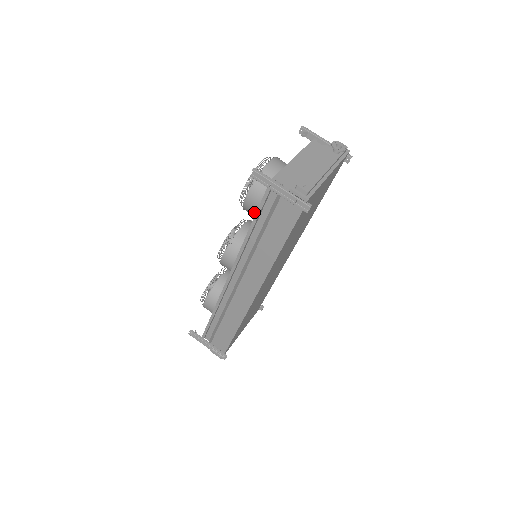
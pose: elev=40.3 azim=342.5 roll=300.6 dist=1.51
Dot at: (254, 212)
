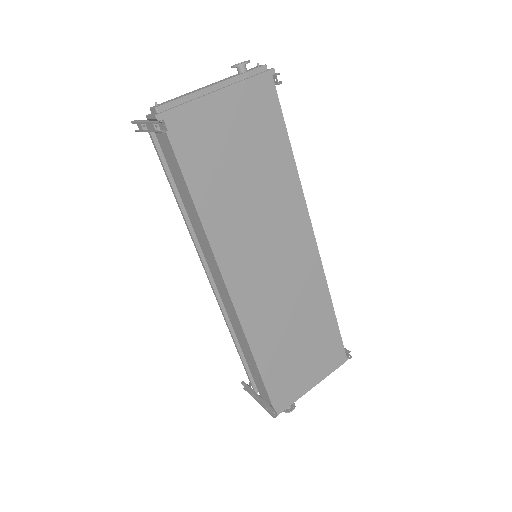
Dot at: occluded
